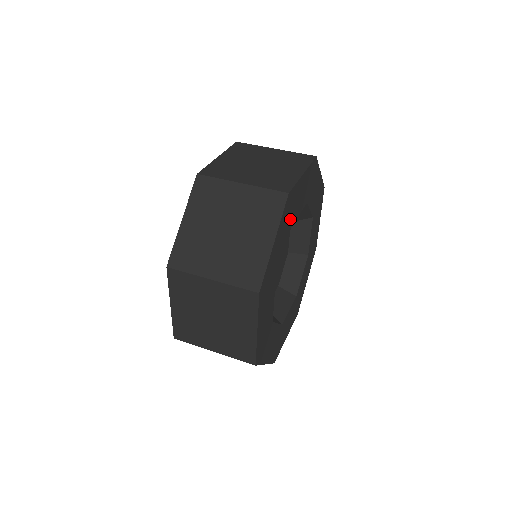
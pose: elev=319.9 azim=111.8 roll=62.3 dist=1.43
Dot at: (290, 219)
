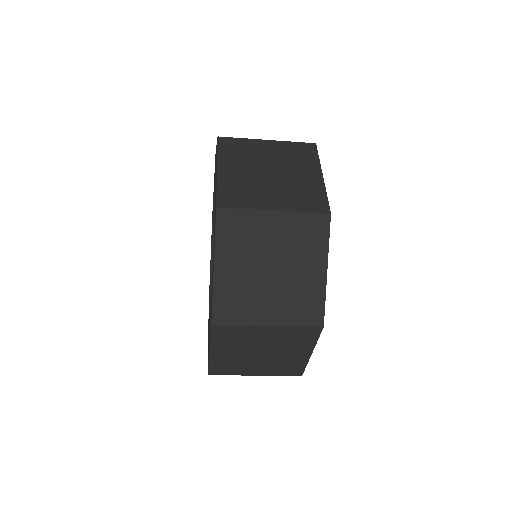
Dot at: occluded
